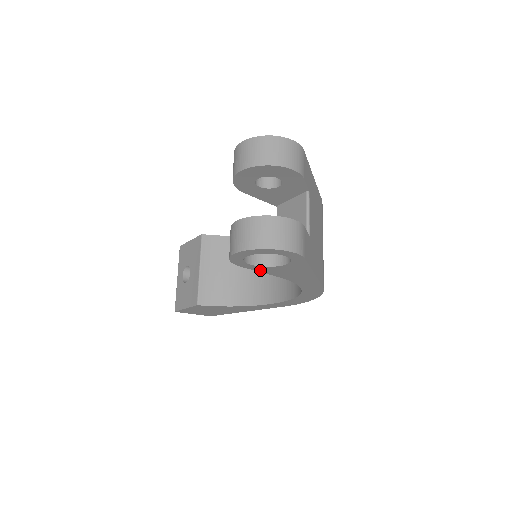
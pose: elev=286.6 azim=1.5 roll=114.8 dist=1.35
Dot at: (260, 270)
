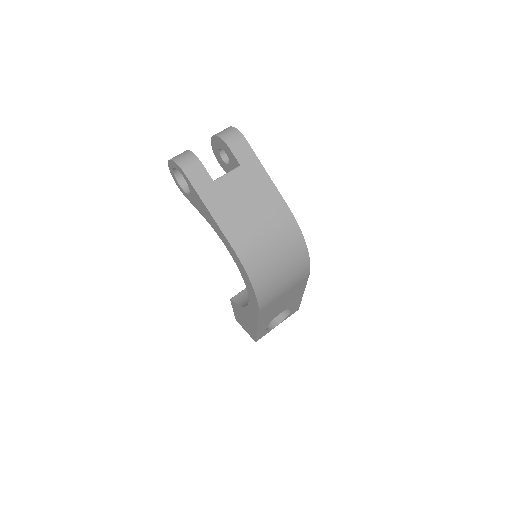
Dot at: (192, 202)
